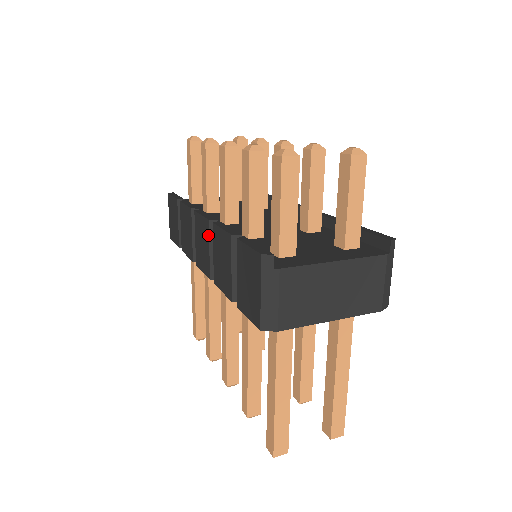
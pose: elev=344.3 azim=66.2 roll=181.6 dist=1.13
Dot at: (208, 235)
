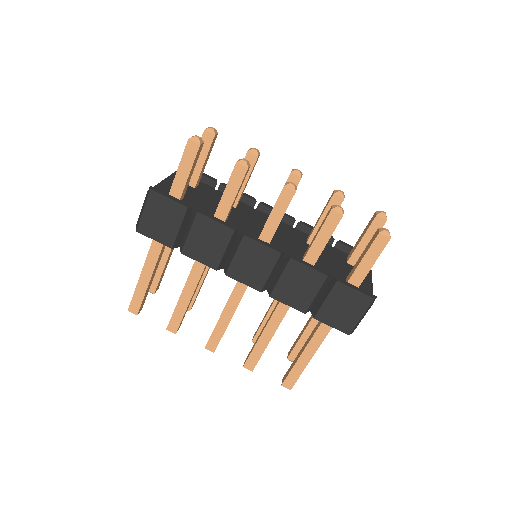
Dot at: (274, 263)
